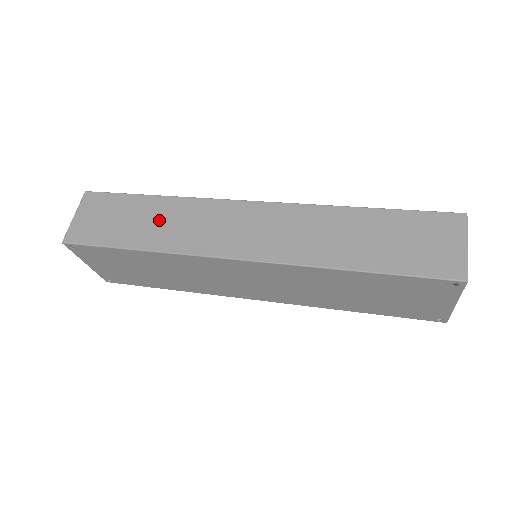
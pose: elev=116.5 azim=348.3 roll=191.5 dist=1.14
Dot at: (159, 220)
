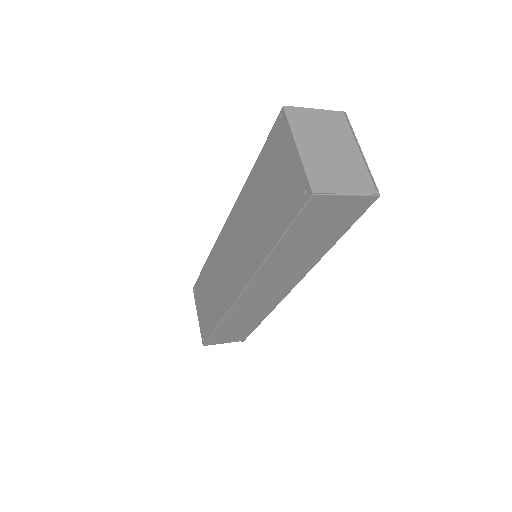
Dot at: occluded
